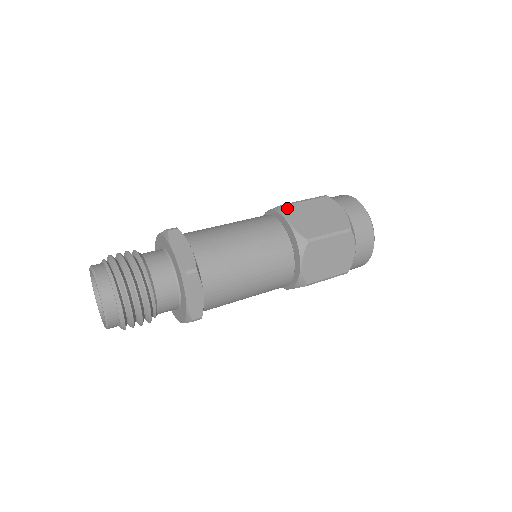
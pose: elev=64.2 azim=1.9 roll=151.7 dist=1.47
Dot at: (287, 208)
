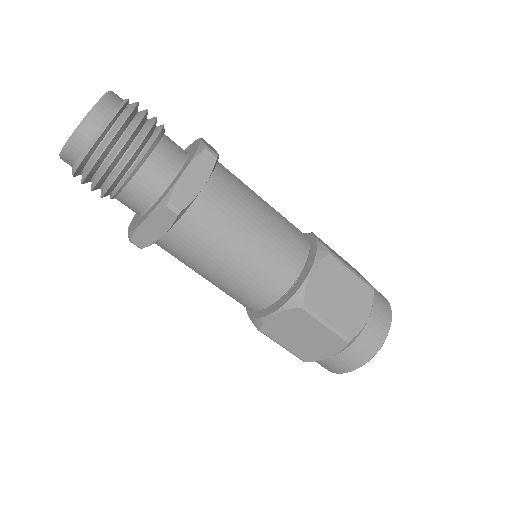
Dot at: (328, 258)
